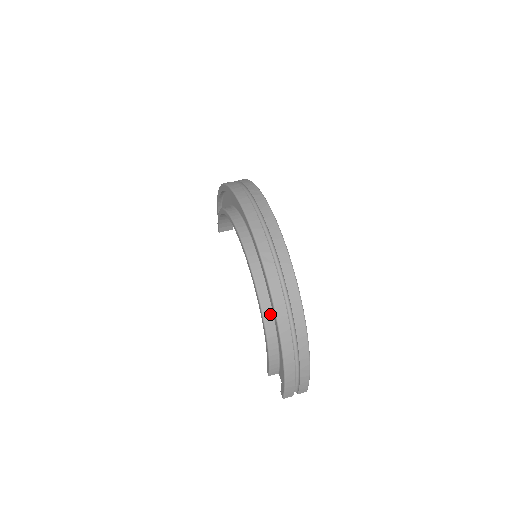
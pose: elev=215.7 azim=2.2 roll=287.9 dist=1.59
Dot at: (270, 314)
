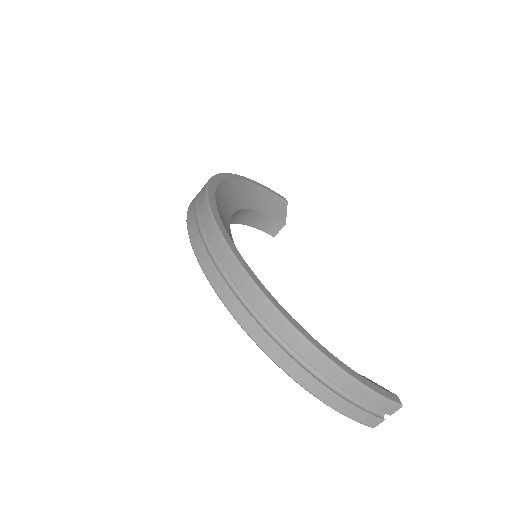
Dot at: occluded
